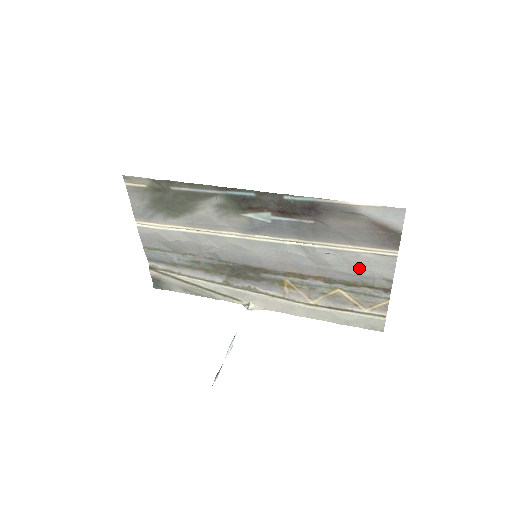
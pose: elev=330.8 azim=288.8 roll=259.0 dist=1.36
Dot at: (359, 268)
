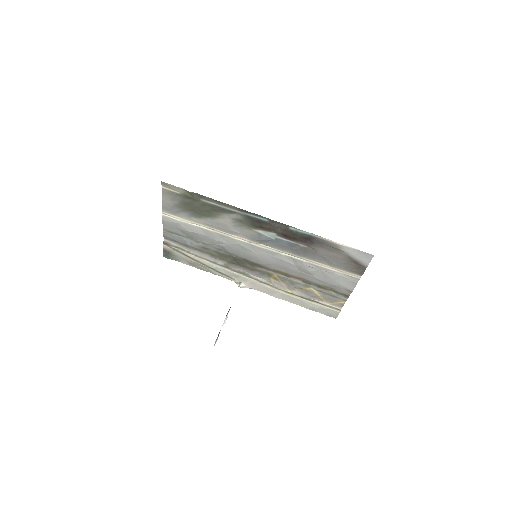
Dot at: (331, 280)
